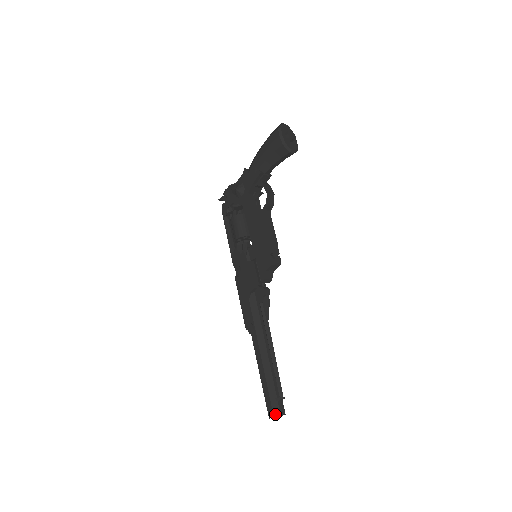
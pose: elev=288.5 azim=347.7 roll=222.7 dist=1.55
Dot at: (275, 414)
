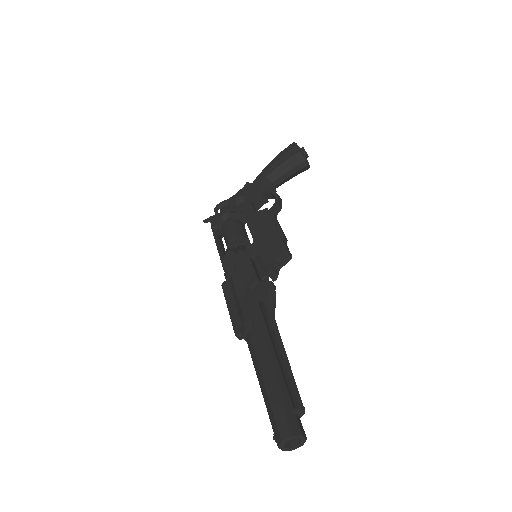
Dot at: (293, 431)
